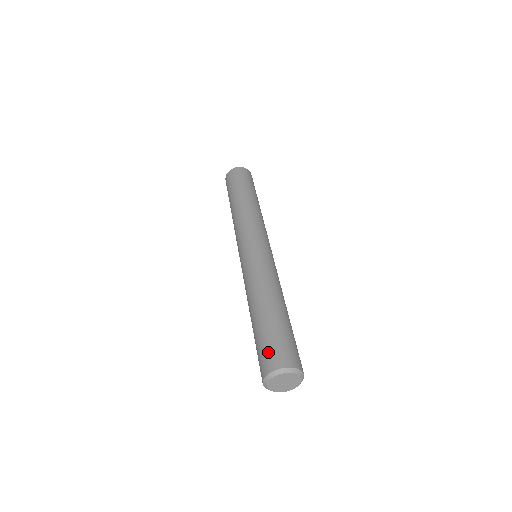
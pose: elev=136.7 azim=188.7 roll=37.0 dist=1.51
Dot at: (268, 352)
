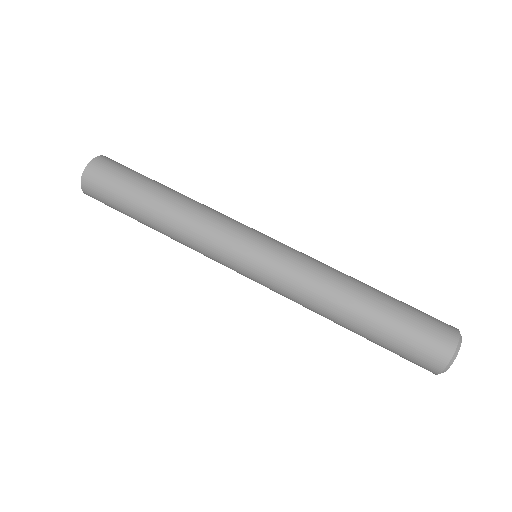
Dot at: (432, 329)
